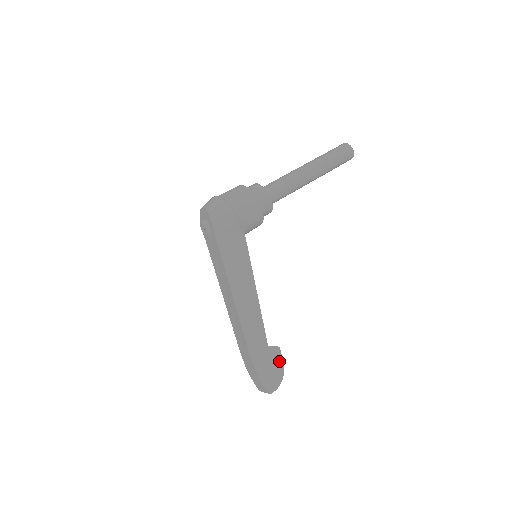
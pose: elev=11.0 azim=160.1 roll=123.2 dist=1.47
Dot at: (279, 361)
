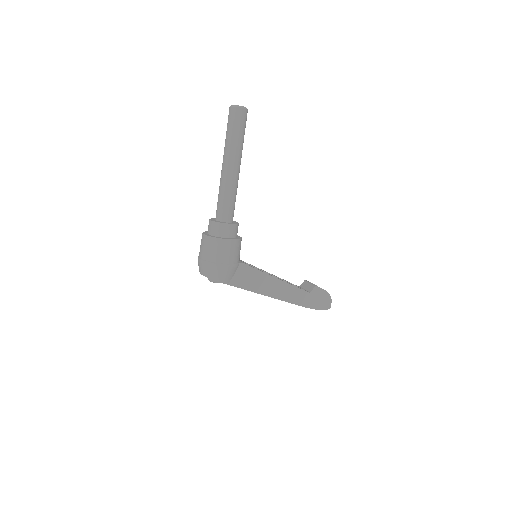
Dot at: (321, 291)
